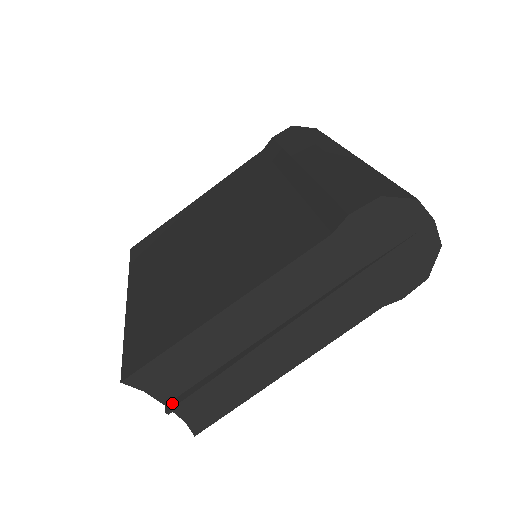
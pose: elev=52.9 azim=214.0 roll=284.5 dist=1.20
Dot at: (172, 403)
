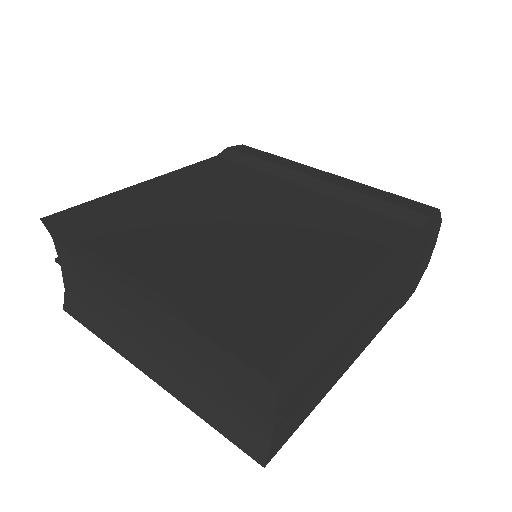
Dot at: (288, 406)
